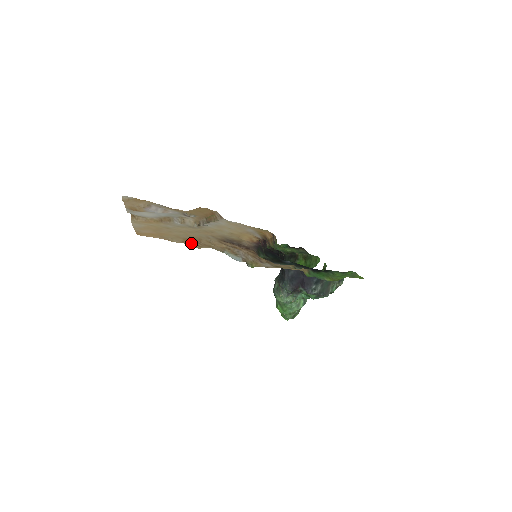
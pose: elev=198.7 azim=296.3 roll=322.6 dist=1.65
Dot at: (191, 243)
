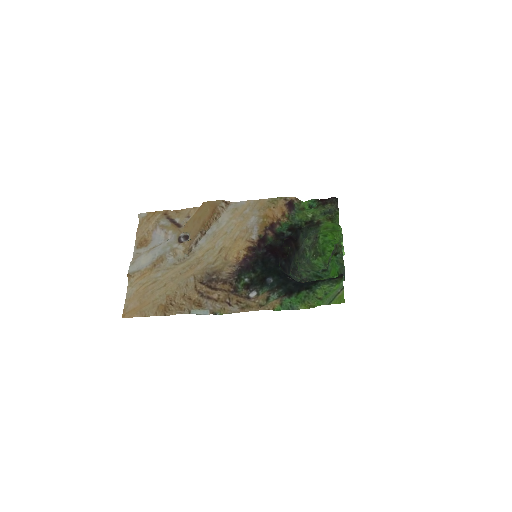
Dot at: (162, 312)
